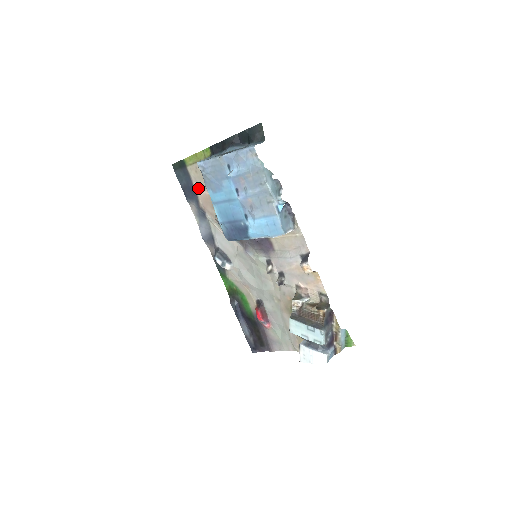
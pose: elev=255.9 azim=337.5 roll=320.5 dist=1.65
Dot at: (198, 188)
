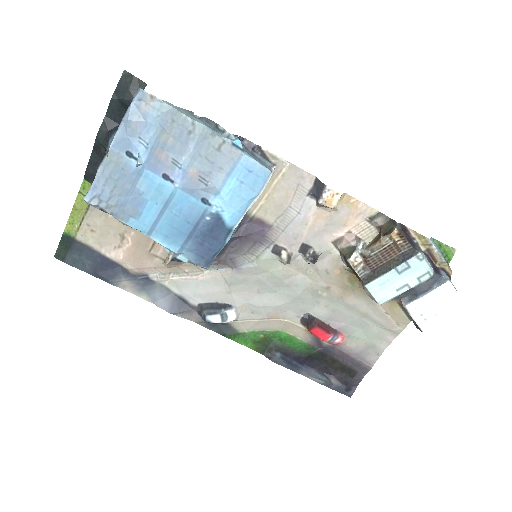
Dot at: (112, 251)
